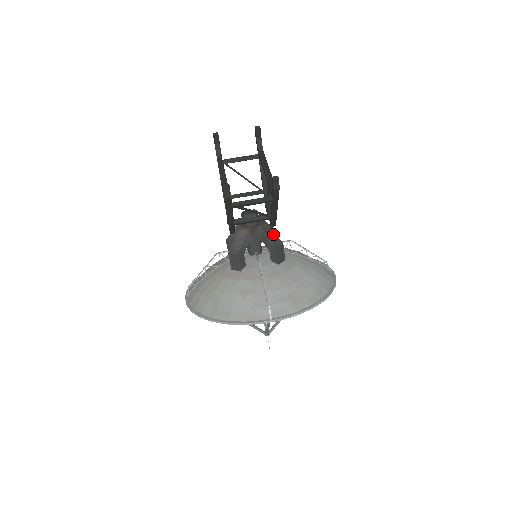
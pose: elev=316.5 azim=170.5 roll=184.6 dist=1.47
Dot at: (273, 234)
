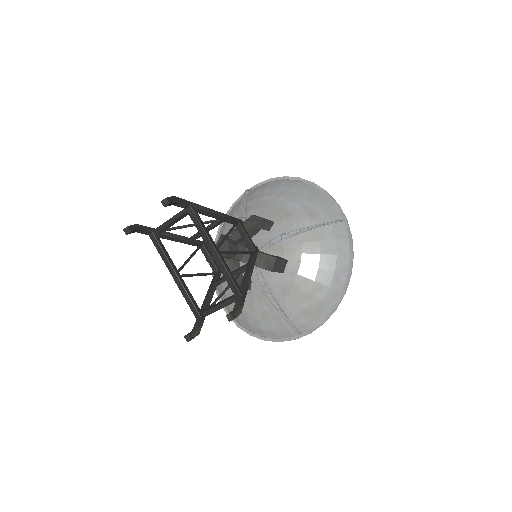
Dot at: (261, 257)
